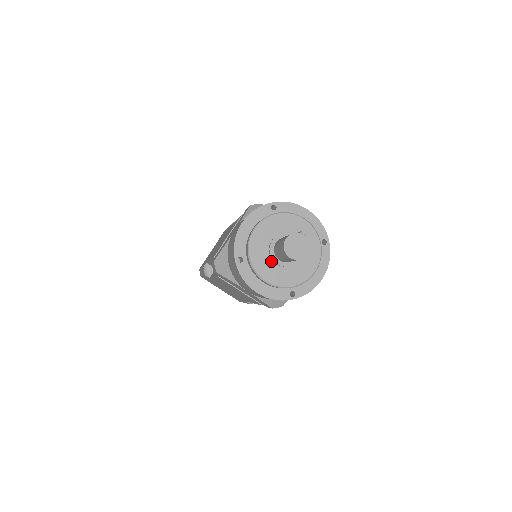
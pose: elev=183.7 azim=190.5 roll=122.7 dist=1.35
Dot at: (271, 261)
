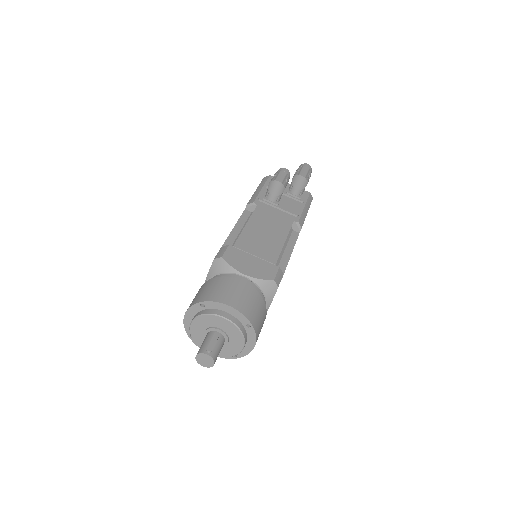
Dot at: occluded
